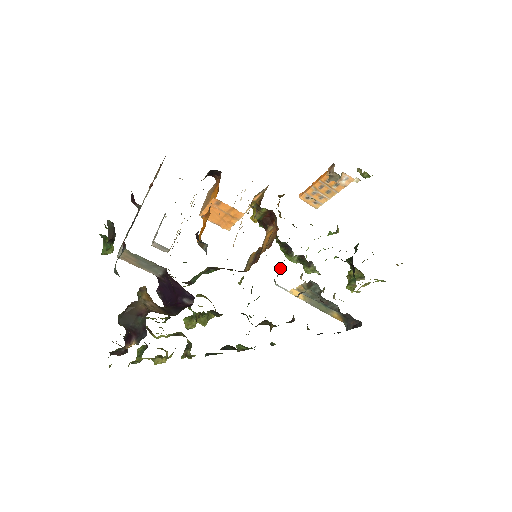
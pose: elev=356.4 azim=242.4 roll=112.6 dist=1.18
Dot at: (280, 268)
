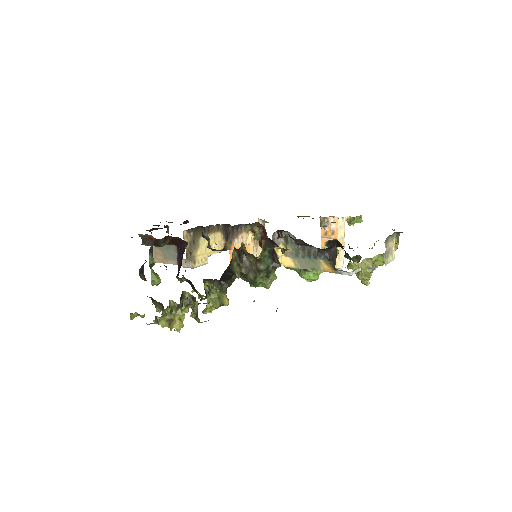
Dot at: occluded
